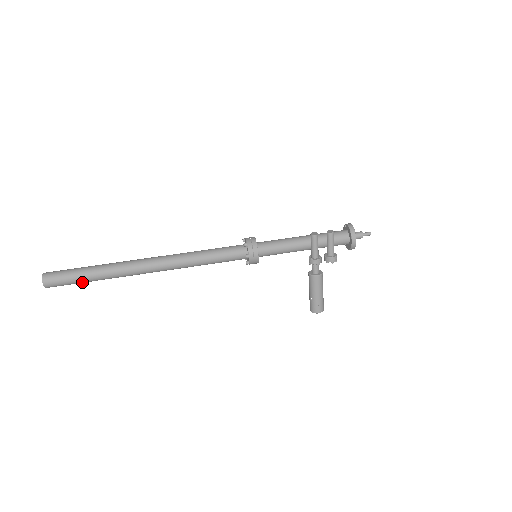
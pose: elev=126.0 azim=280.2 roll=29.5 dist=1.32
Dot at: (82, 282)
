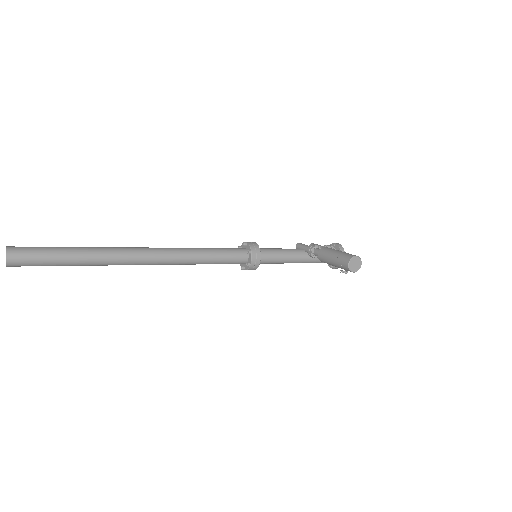
Dot at: (58, 252)
